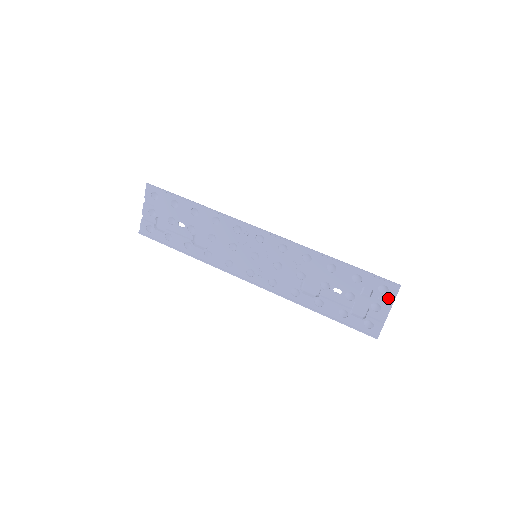
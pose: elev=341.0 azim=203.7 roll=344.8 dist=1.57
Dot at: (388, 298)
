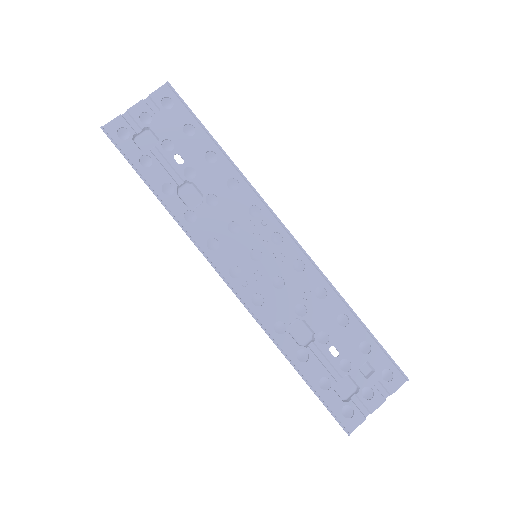
Dot at: (387, 388)
